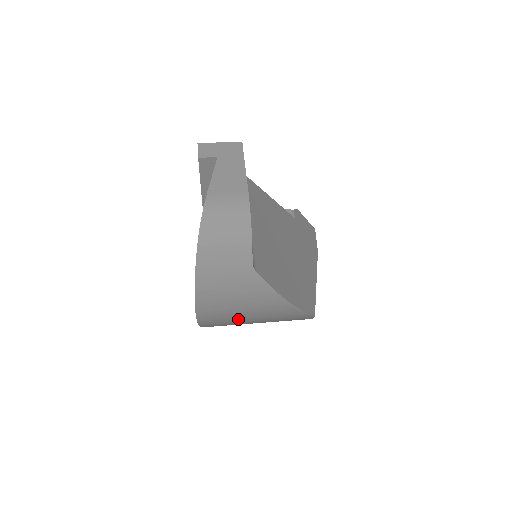
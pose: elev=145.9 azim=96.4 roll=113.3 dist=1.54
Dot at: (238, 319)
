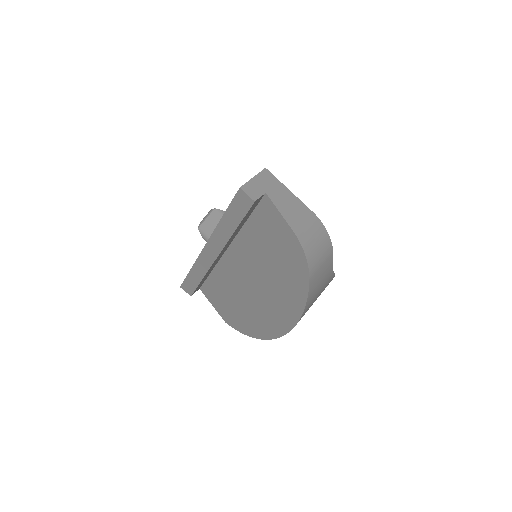
Dot at: occluded
